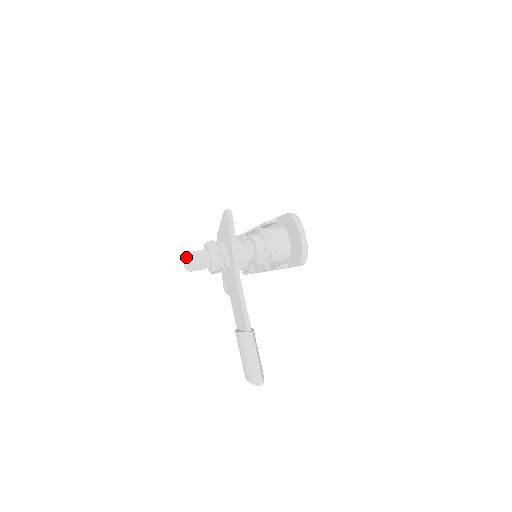
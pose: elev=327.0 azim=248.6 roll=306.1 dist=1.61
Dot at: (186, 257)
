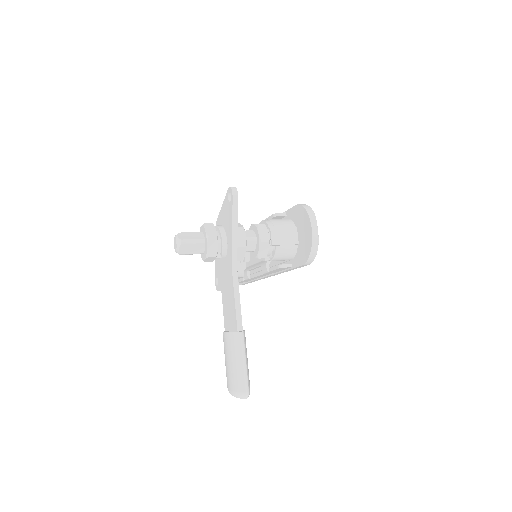
Dot at: (178, 236)
